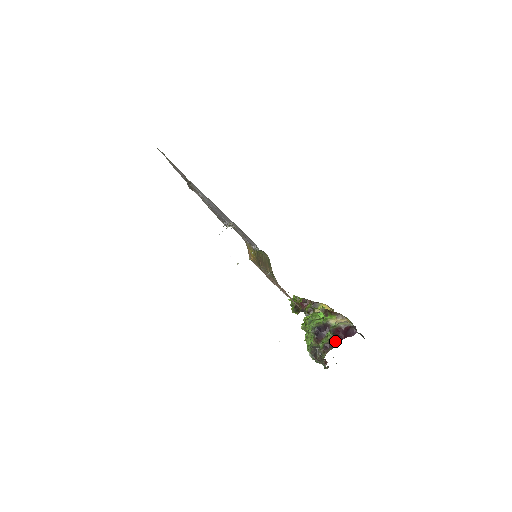
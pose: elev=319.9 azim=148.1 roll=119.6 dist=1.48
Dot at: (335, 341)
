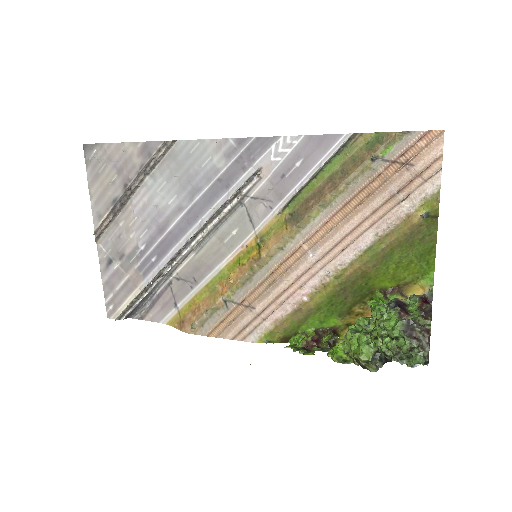
Dot at: (428, 305)
